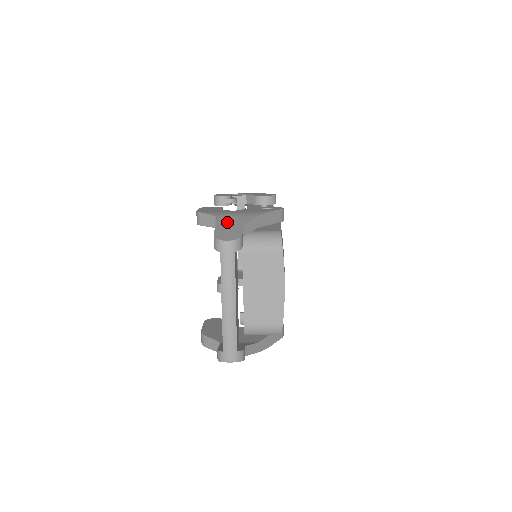
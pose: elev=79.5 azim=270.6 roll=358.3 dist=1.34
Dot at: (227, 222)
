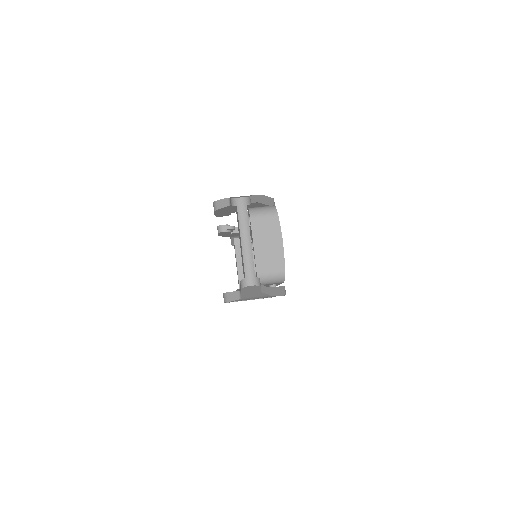
Dot at: occluded
